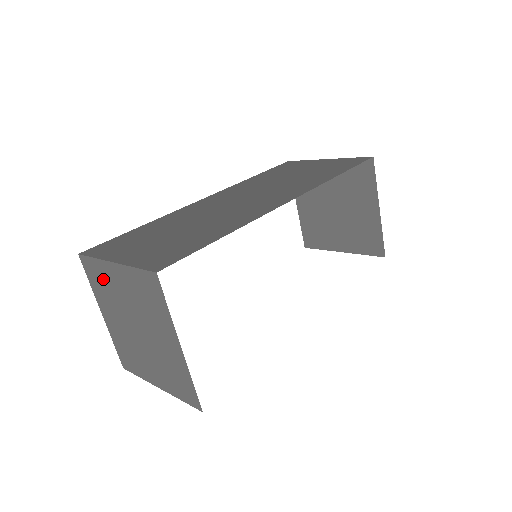
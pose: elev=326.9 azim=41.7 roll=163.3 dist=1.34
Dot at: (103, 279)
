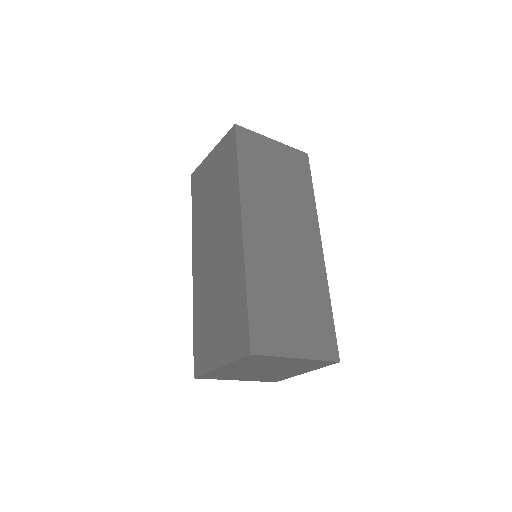
Dot at: (266, 361)
